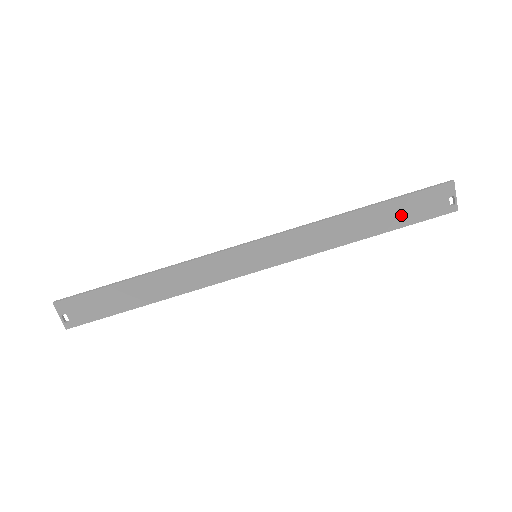
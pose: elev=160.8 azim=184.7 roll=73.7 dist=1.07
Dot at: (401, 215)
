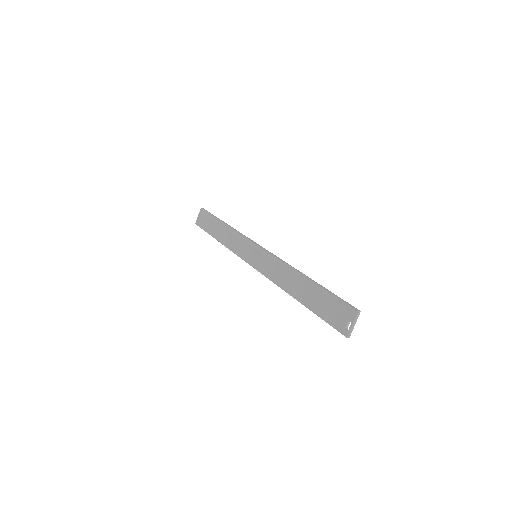
Dot at: (318, 303)
